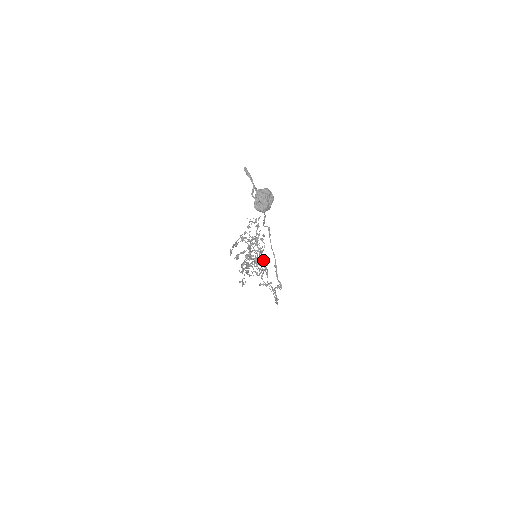
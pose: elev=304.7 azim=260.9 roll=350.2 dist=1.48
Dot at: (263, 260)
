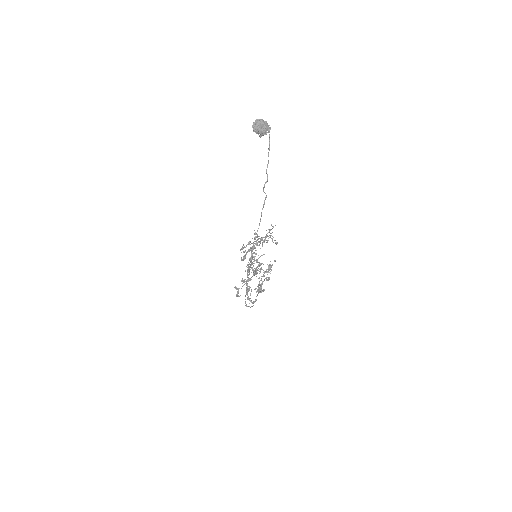
Dot at: occluded
